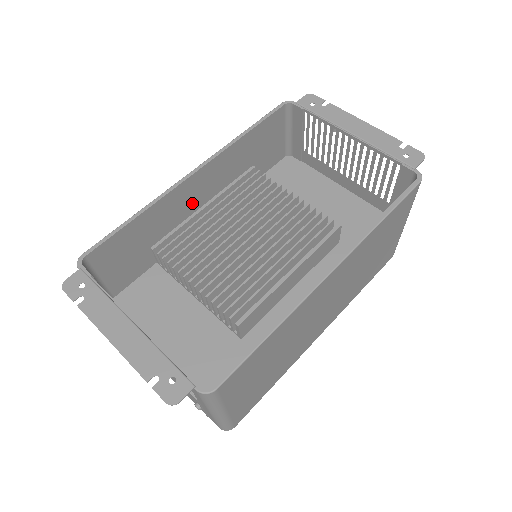
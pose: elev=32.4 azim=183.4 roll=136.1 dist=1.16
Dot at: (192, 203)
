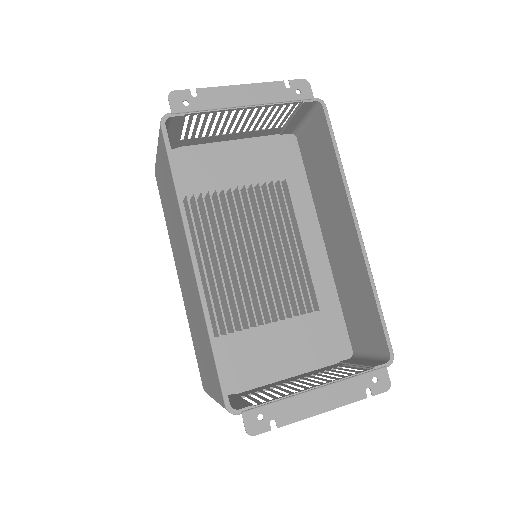
Dot at: occluded
